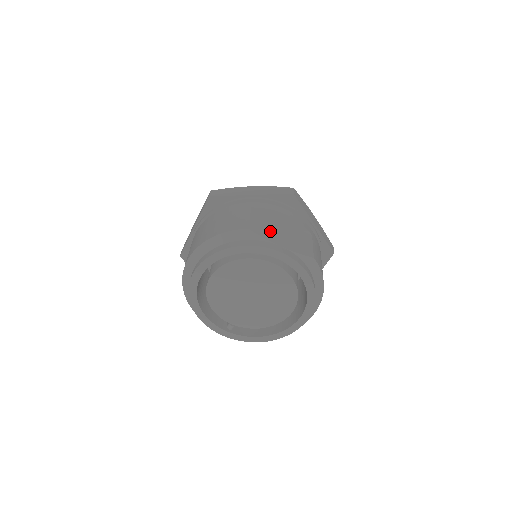
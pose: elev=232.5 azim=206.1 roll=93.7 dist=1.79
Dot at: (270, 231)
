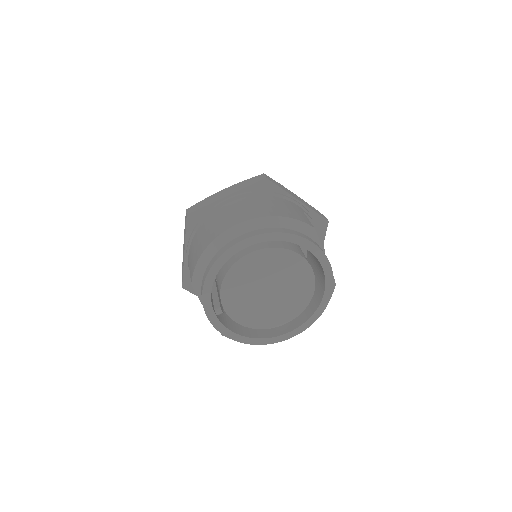
Dot at: occluded
